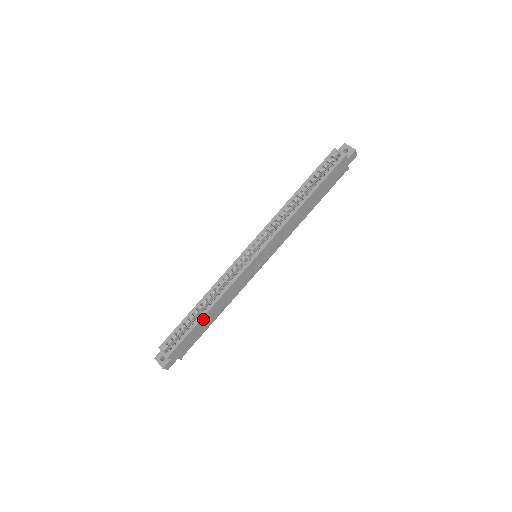
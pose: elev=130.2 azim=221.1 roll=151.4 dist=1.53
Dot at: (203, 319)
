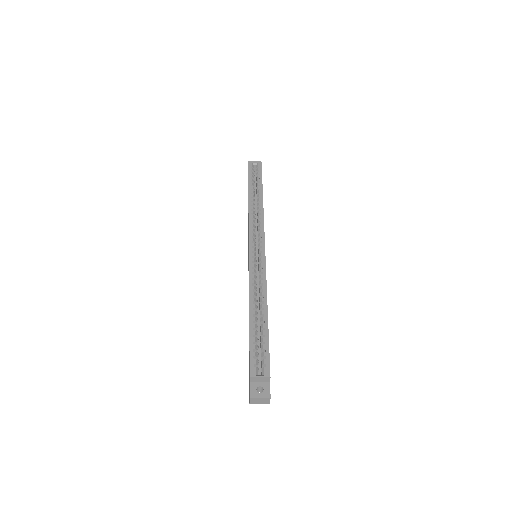
Dot at: (267, 321)
